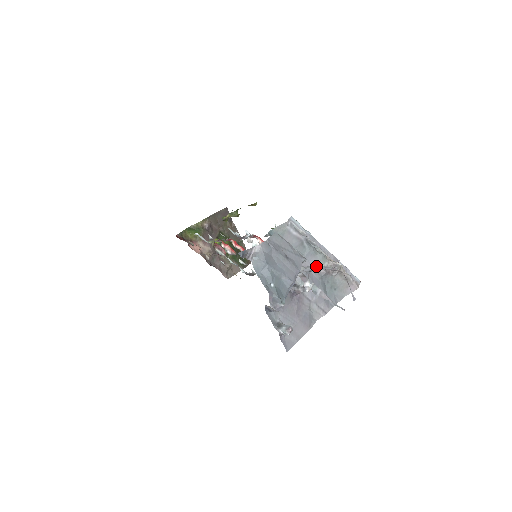
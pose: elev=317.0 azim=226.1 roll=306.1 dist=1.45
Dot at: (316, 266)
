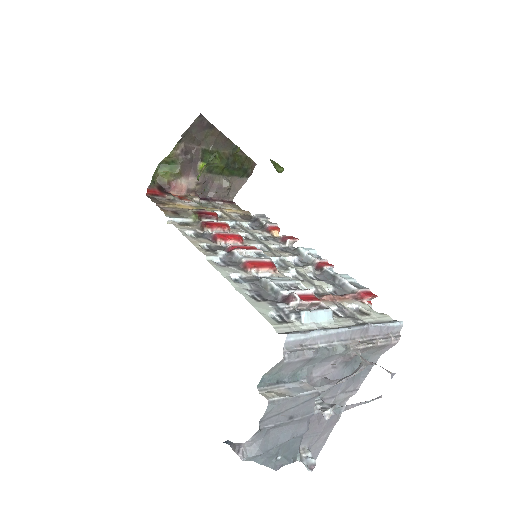
Dot at: (336, 359)
